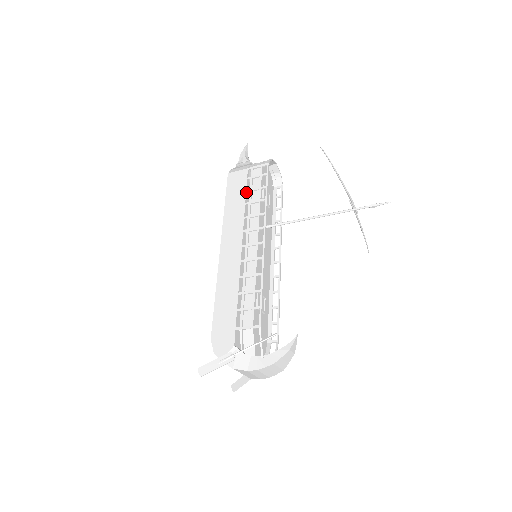
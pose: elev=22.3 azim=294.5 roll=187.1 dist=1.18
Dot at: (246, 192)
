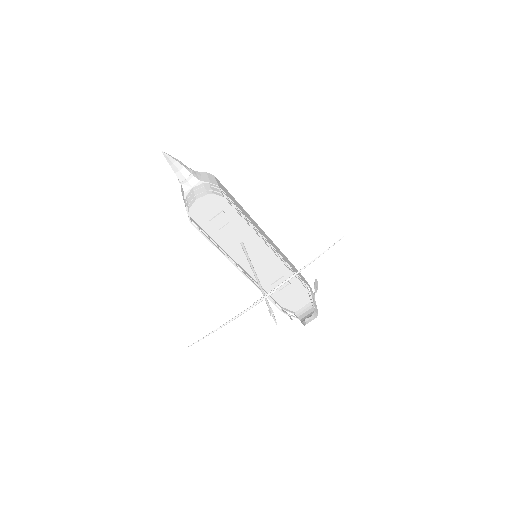
Dot at: occluded
